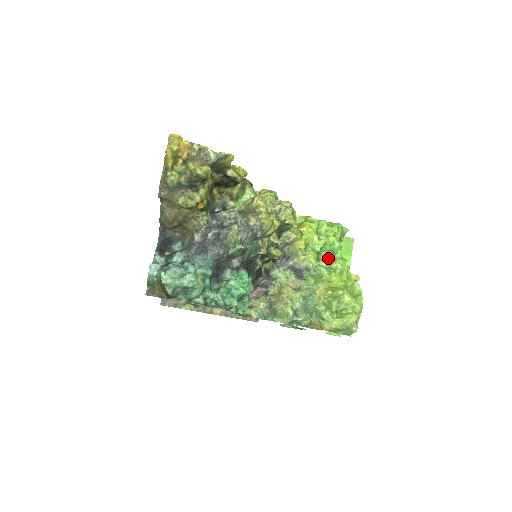
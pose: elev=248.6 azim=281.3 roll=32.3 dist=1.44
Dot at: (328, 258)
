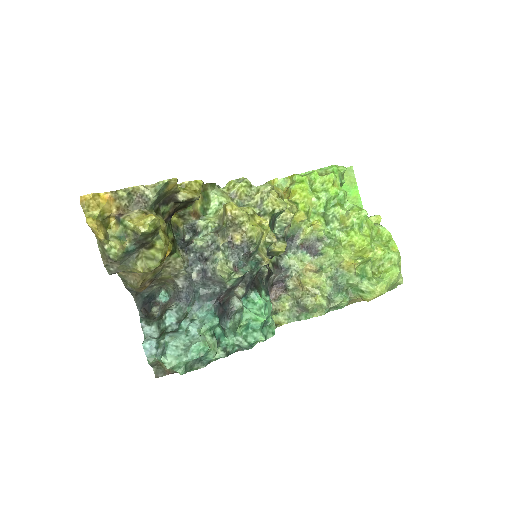
Dot at: (338, 215)
